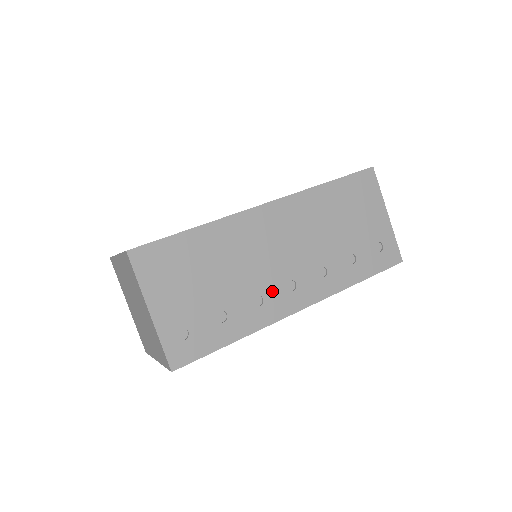
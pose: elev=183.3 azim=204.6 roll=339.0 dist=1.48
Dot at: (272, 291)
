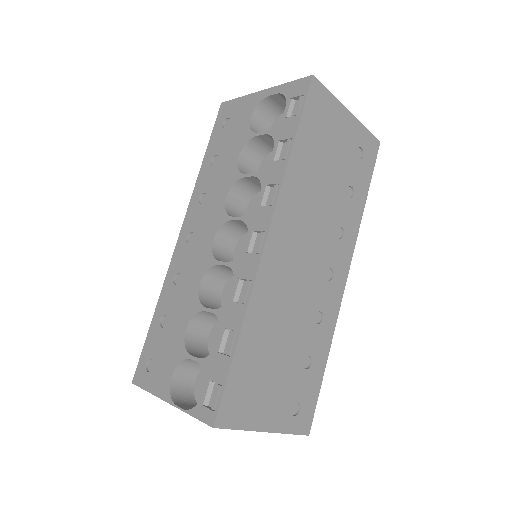
Dot at: (322, 298)
